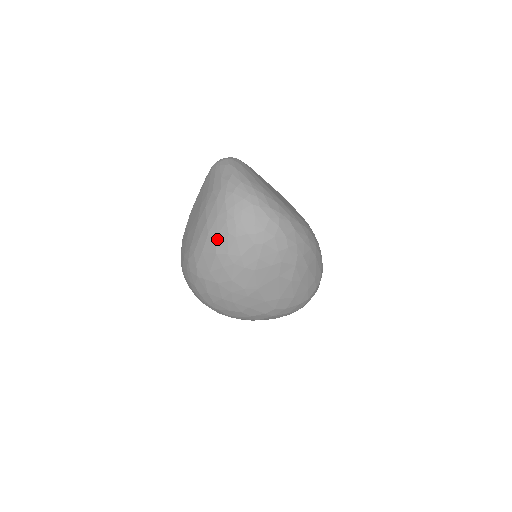
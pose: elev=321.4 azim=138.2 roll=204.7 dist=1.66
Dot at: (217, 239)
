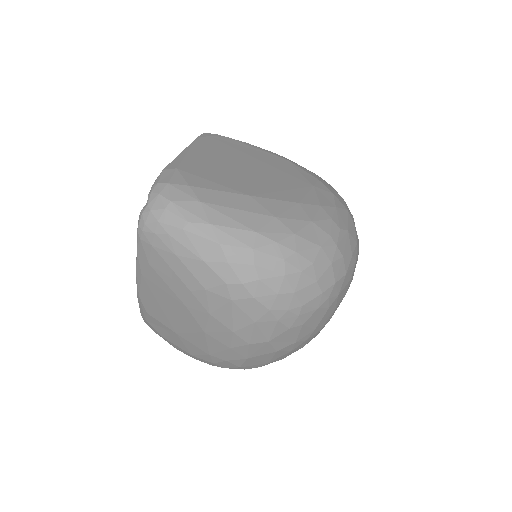
Dot at: (271, 342)
